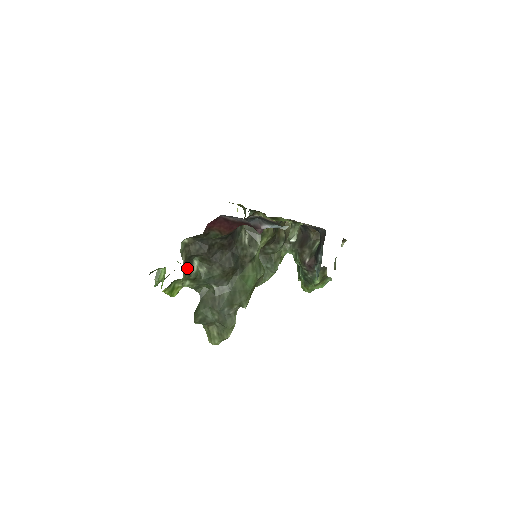
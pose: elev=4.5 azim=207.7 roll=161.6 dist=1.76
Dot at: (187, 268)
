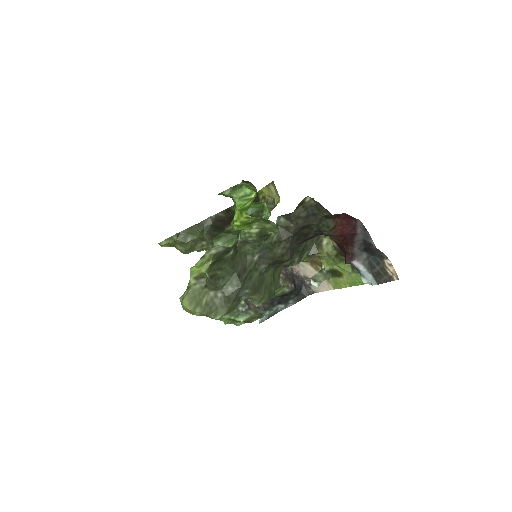
Dot at: occluded
